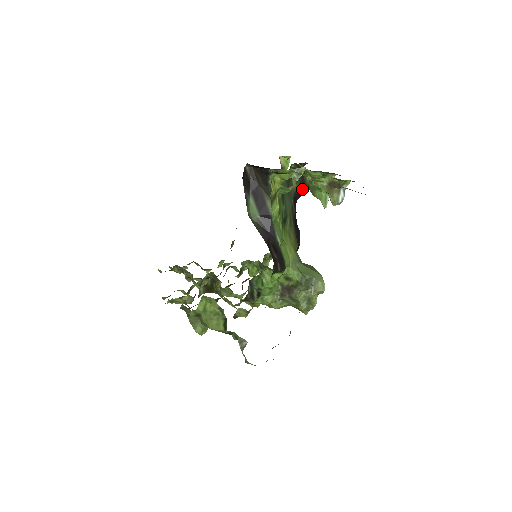
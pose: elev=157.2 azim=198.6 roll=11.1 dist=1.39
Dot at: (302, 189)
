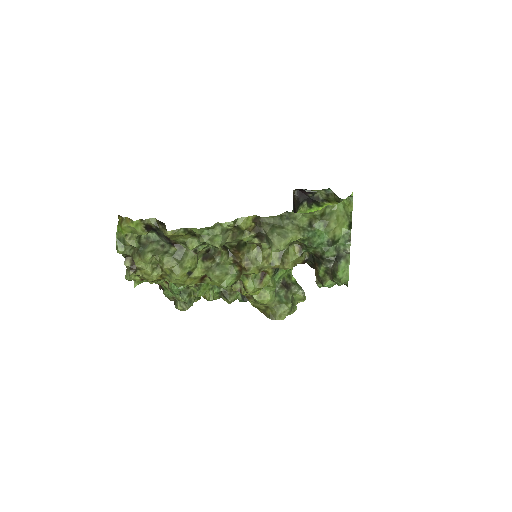
Dot at: occluded
